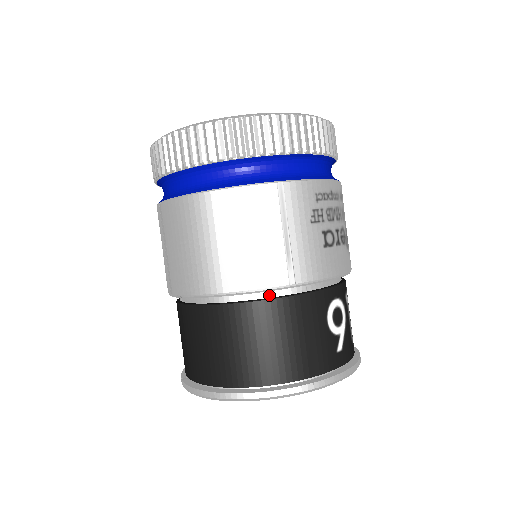
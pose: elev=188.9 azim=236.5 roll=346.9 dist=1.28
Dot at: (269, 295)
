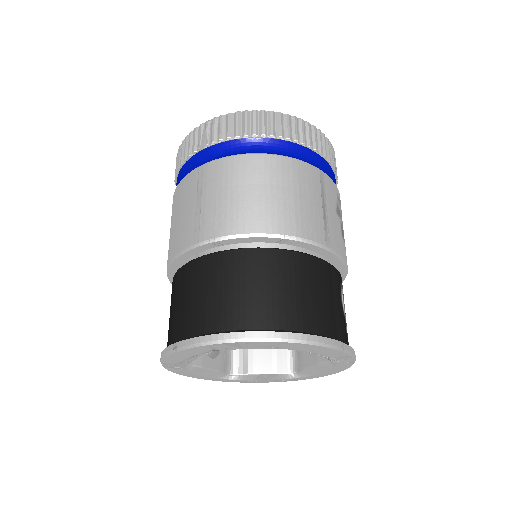
Dot at: (305, 253)
